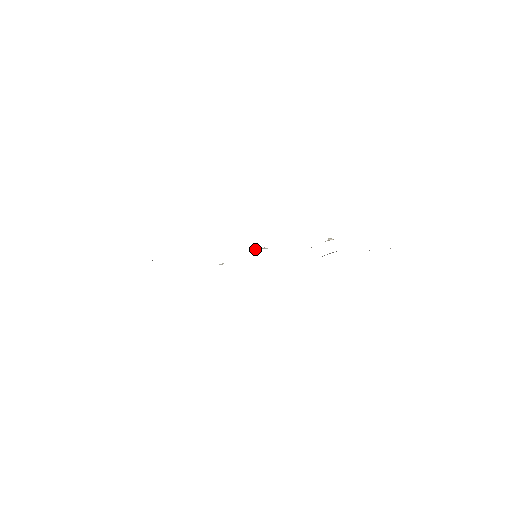
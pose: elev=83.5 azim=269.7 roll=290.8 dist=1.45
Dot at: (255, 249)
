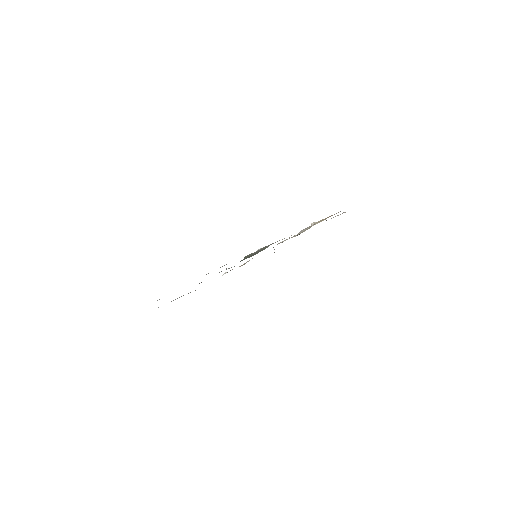
Dot at: occluded
